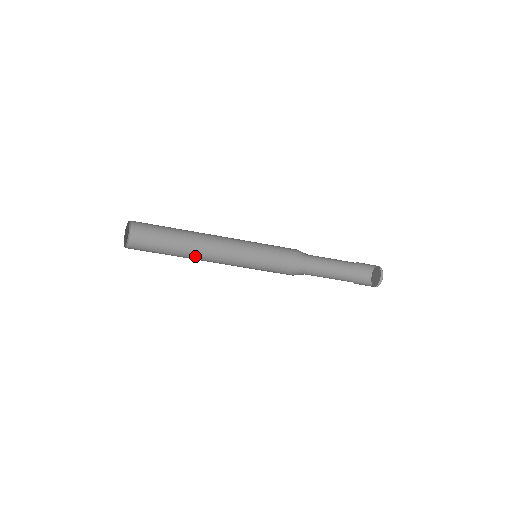
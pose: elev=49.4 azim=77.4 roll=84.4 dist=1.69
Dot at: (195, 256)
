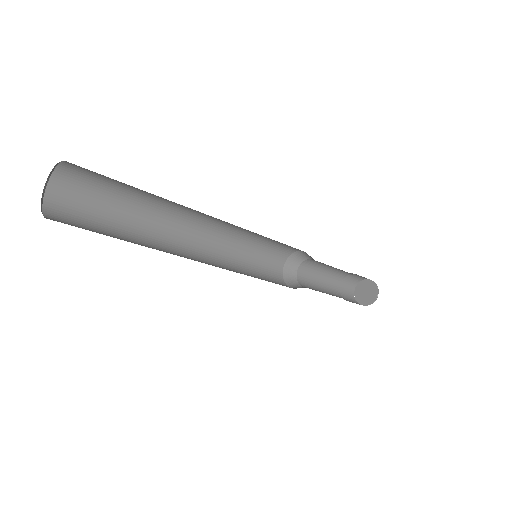
Dot at: (165, 232)
